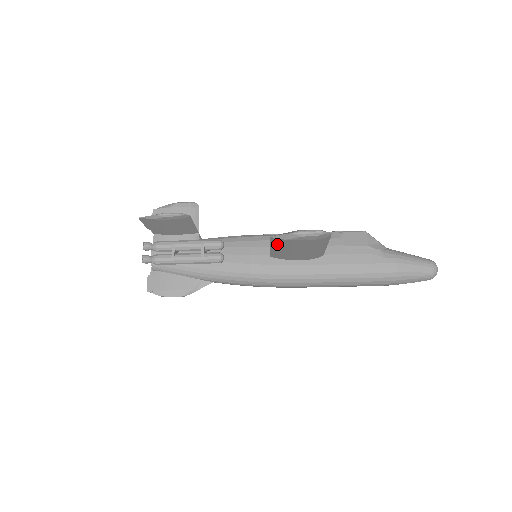
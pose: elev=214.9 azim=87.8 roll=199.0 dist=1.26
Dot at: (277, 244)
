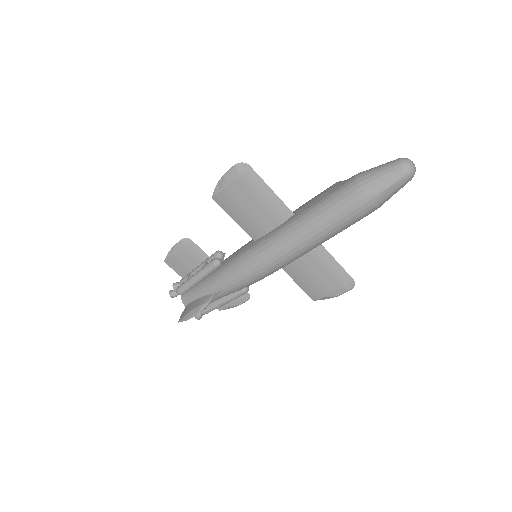
Dot at: (228, 207)
